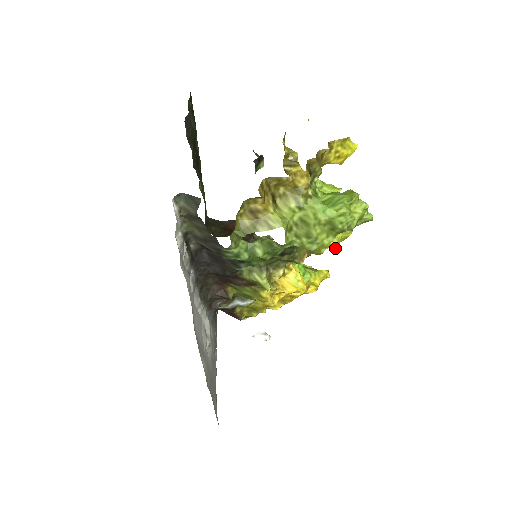
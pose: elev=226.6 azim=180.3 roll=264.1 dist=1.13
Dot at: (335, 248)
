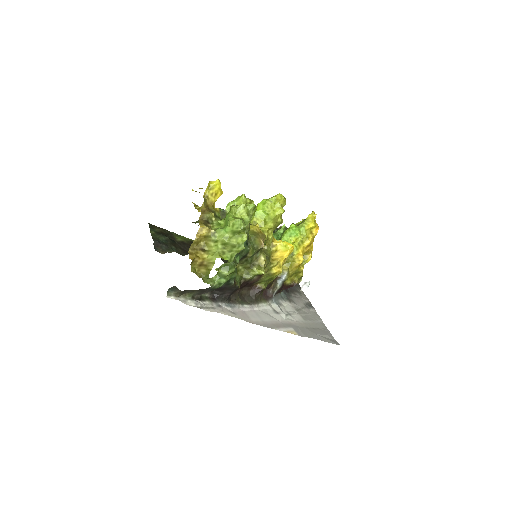
Dot at: occluded
